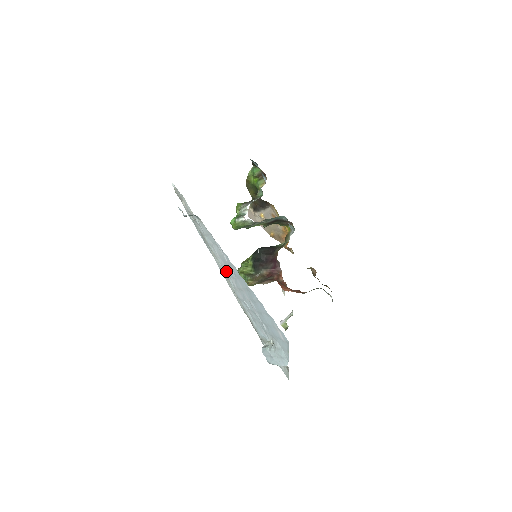
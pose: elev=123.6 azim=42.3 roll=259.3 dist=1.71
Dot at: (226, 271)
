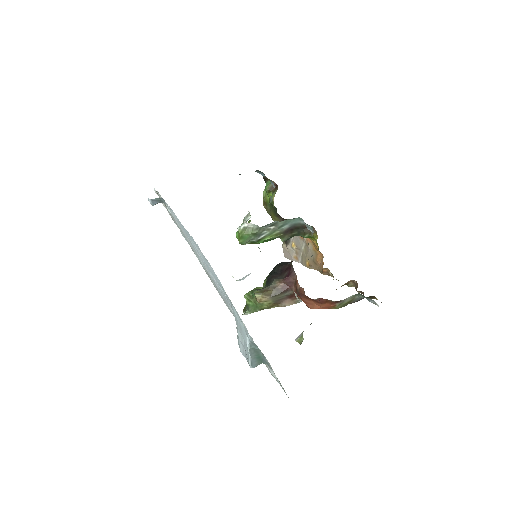
Dot at: occluded
